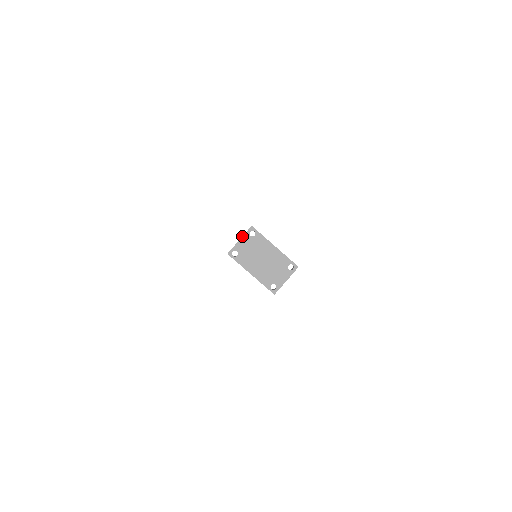
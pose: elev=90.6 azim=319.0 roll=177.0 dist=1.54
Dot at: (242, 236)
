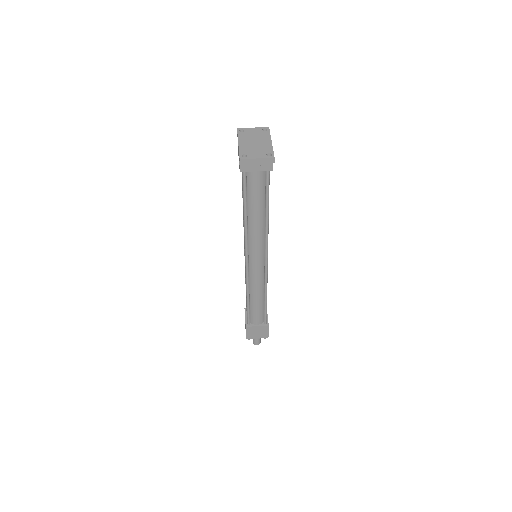
Dot at: (257, 127)
